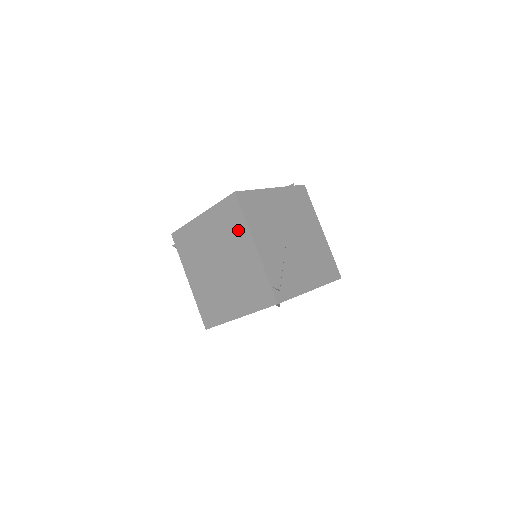
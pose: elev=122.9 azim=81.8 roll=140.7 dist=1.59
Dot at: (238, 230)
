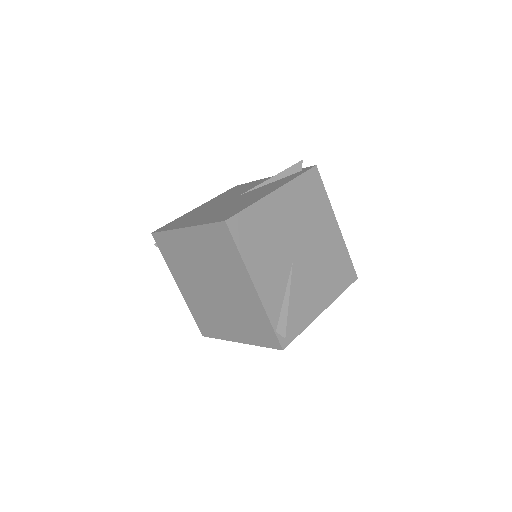
Dot at: (232, 263)
